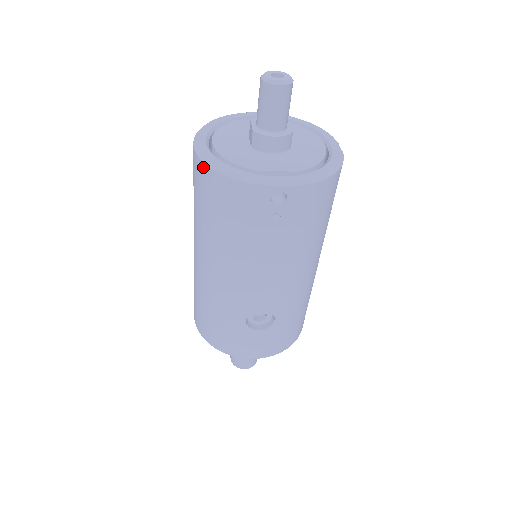
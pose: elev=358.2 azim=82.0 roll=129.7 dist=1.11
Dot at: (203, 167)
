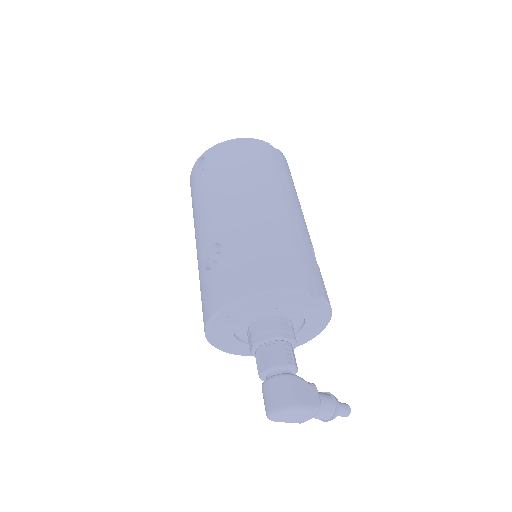
Dot at: occluded
